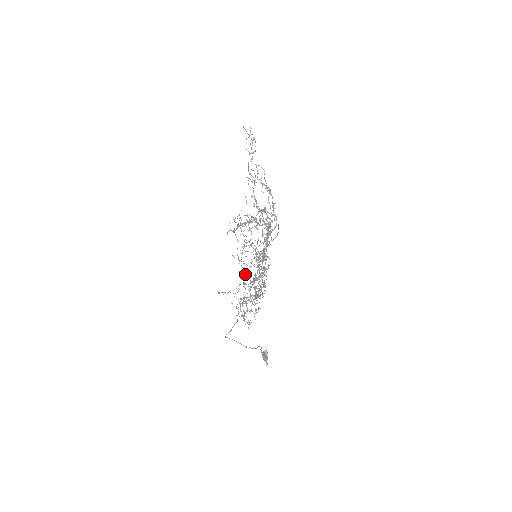
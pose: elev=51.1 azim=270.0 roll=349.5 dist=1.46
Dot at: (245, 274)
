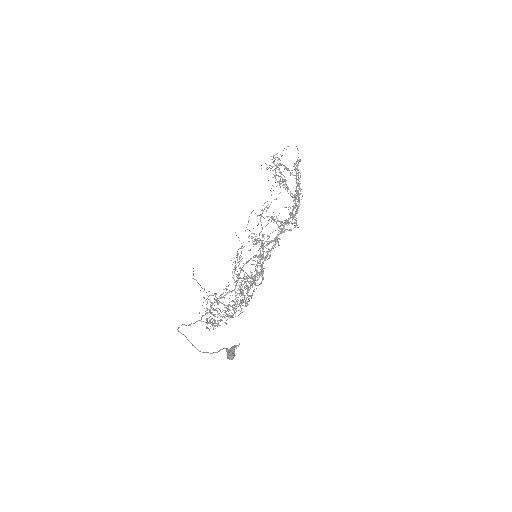
Dot at: occluded
